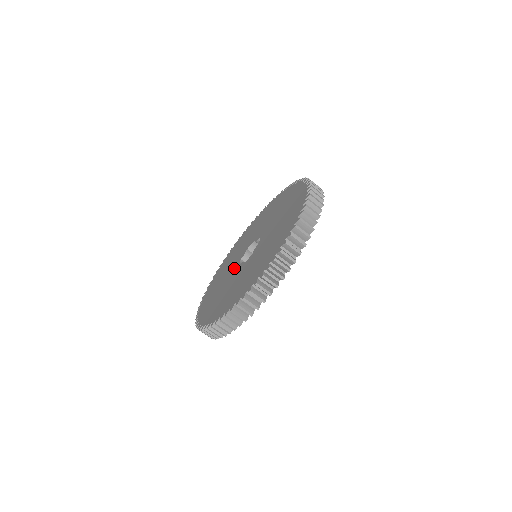
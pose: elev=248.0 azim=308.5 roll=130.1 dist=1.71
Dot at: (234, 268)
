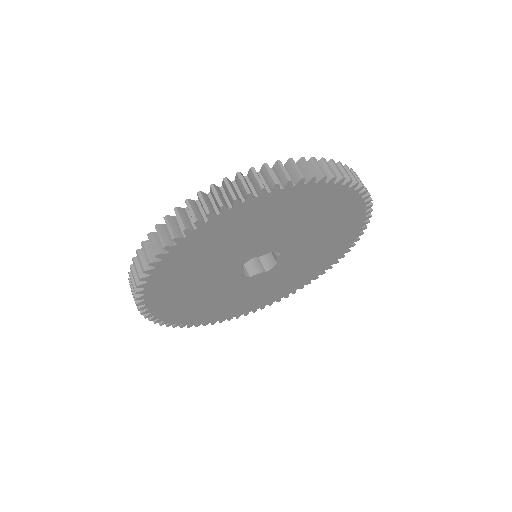
Dot at: occluded
